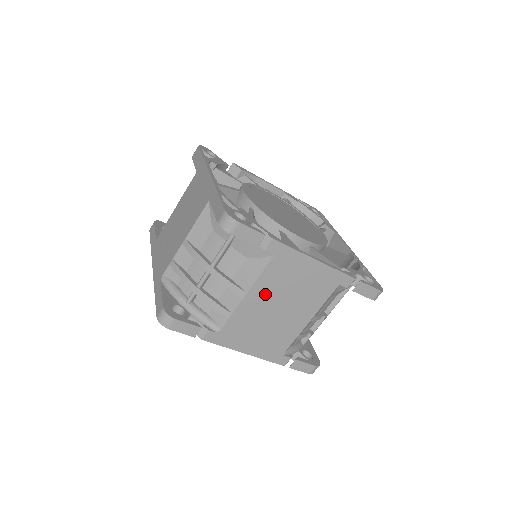
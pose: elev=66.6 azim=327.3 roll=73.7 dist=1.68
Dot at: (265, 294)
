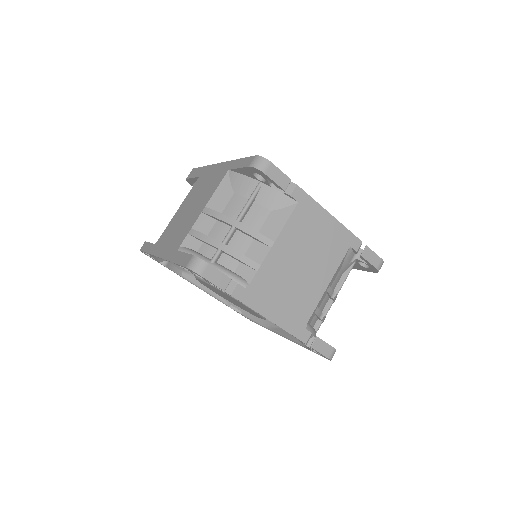
Dot at: (290, 246)
